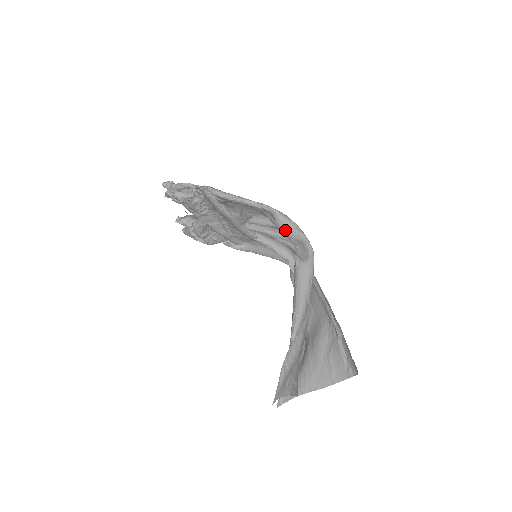
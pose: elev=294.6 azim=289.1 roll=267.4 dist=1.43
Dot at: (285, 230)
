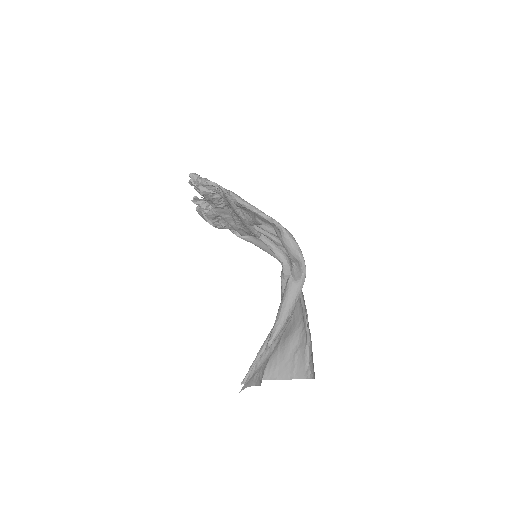
Dot at: (287, 247)
